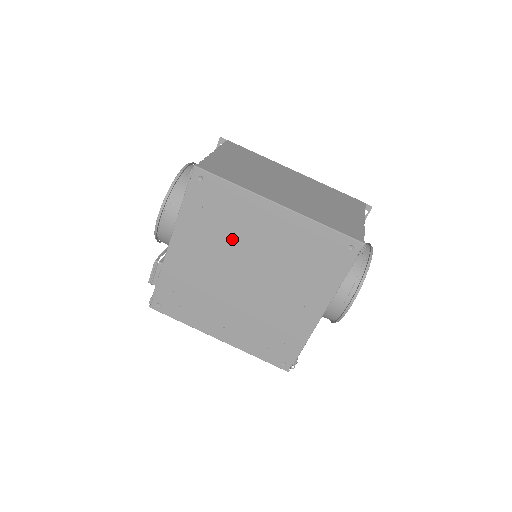
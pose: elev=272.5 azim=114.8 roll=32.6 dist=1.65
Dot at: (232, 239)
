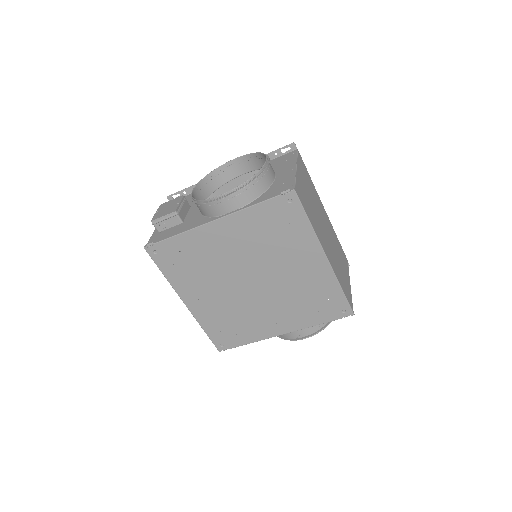
Dot at: (269, 253)
